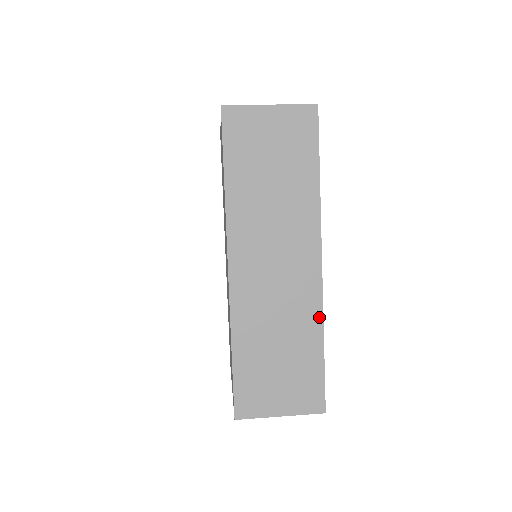
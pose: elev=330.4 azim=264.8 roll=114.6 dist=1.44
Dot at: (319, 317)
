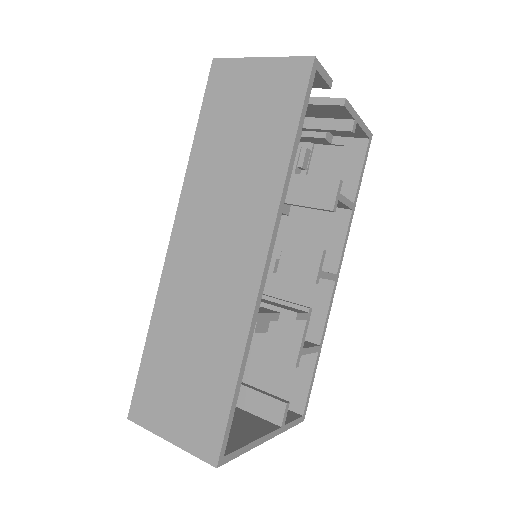
Dot at: (243, 333)
